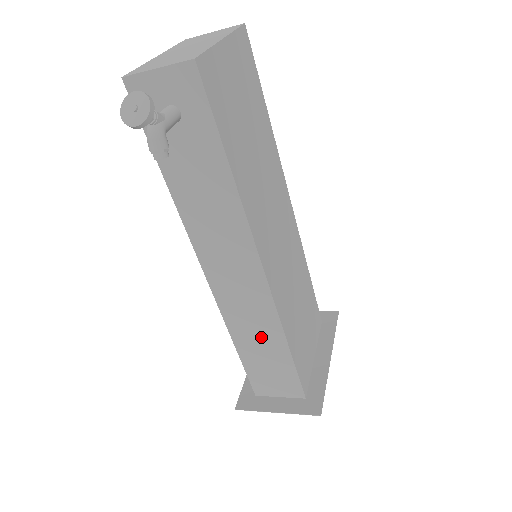
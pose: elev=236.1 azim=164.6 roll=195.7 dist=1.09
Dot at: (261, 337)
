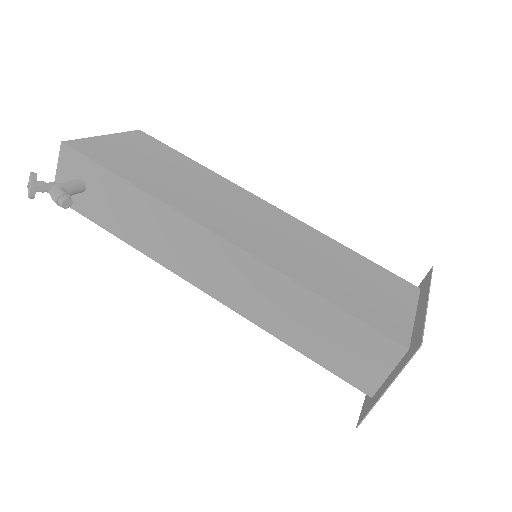
Dot at: (291, 310)
